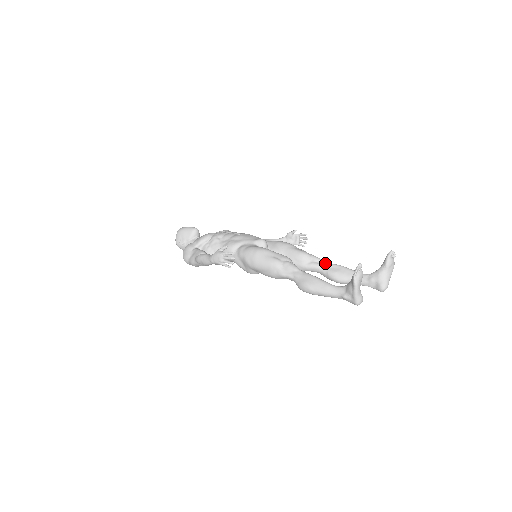
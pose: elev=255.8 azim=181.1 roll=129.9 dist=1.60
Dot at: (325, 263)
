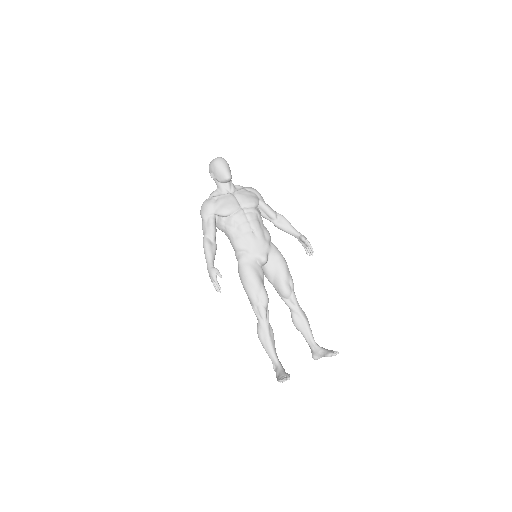
Dot at: (296, 309)
